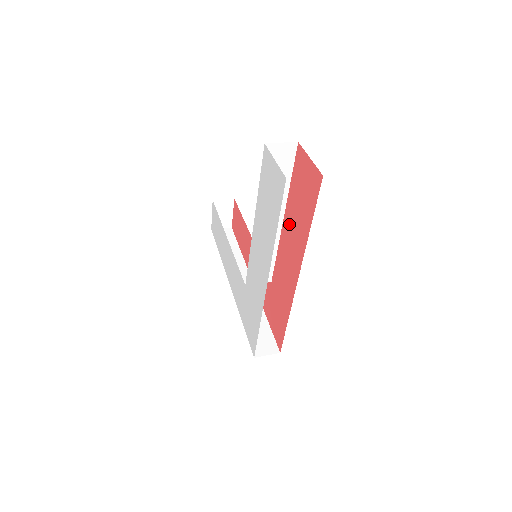
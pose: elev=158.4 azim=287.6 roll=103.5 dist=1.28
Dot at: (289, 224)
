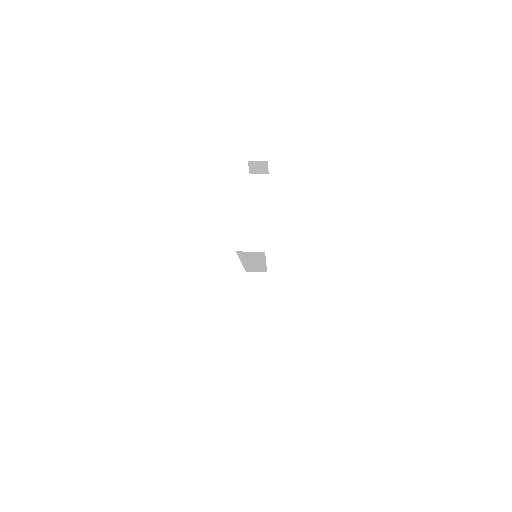
Dot at: occluded
